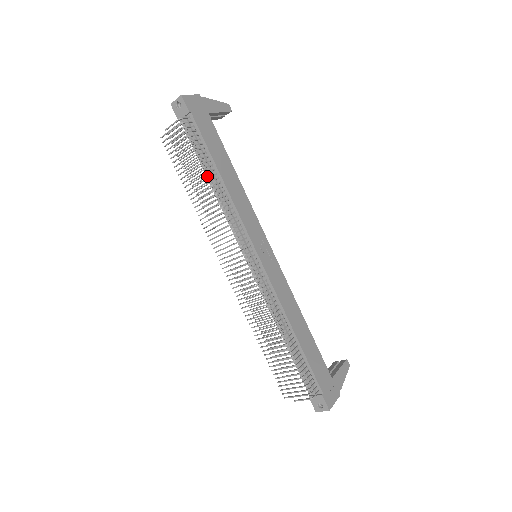
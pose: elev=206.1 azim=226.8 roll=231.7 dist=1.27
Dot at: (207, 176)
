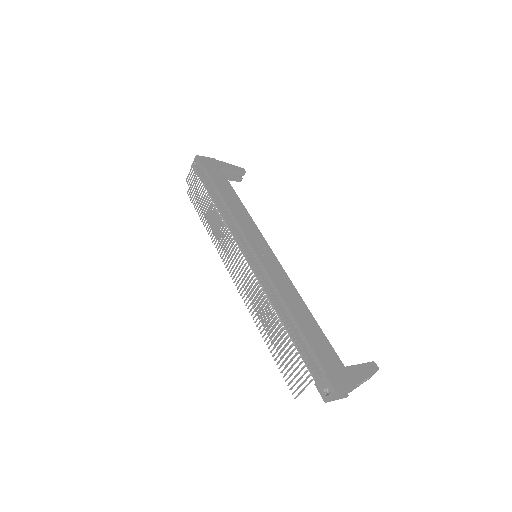
Dot at: (210, 197)
